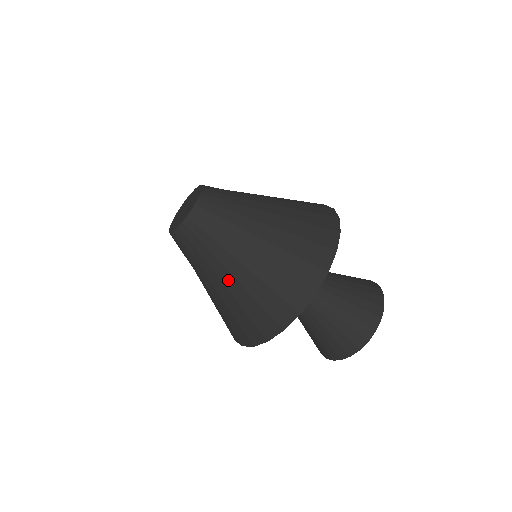
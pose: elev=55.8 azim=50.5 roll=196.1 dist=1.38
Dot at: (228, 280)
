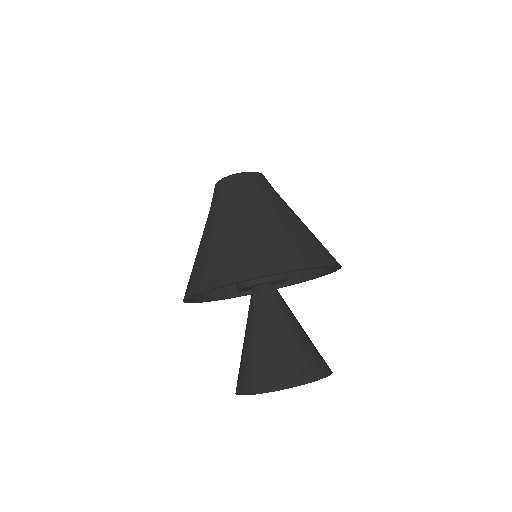
Dot at: (208, 234)
